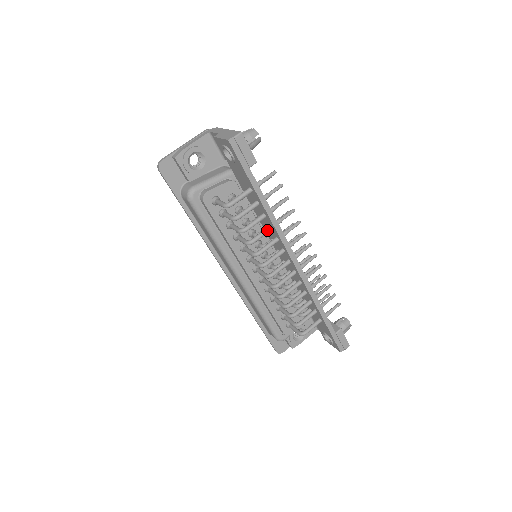
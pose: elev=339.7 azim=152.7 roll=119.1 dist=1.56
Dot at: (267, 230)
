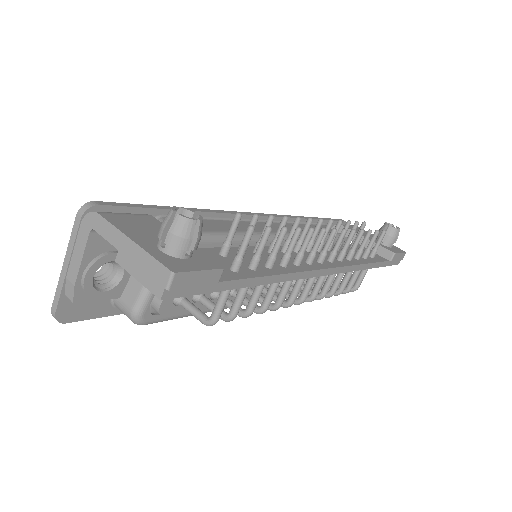
Dot at: (277, 284)
